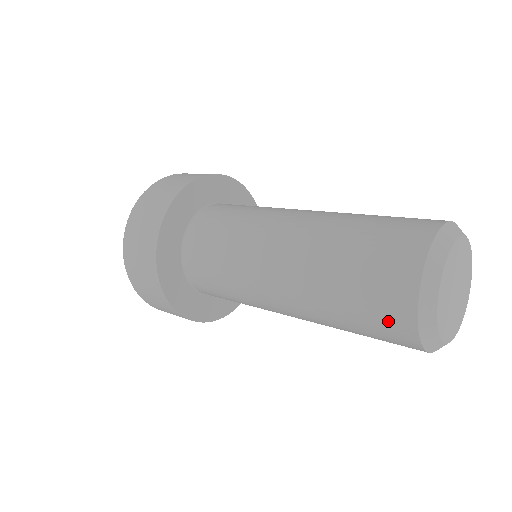
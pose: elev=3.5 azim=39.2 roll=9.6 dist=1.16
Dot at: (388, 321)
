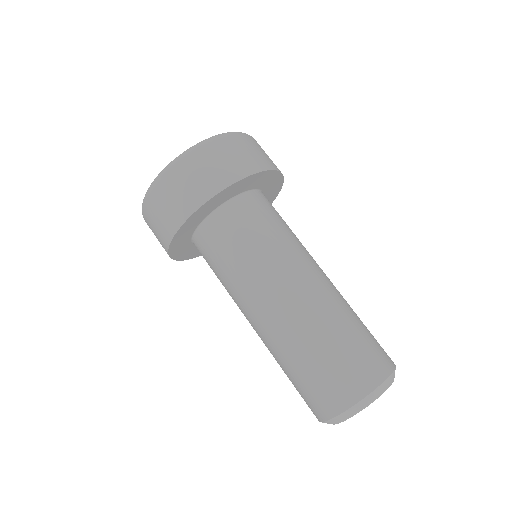
Dot at: (332, 391)
